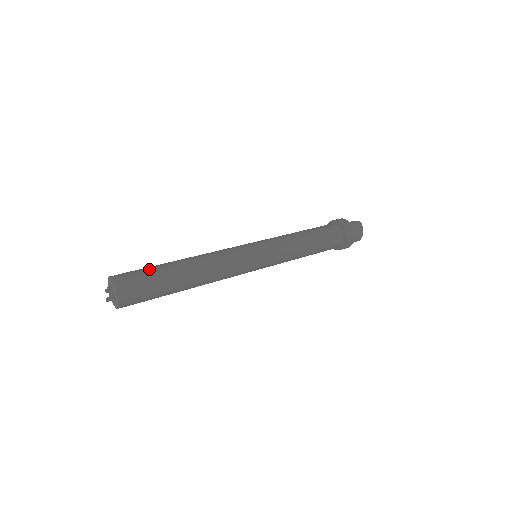
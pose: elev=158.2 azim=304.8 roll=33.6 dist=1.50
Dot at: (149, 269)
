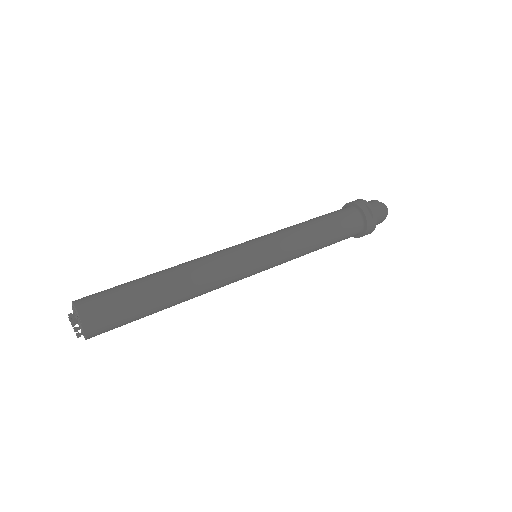
Dot at: (126, 298)
